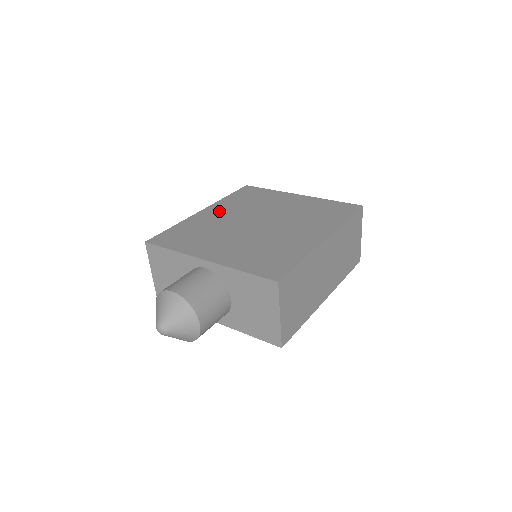
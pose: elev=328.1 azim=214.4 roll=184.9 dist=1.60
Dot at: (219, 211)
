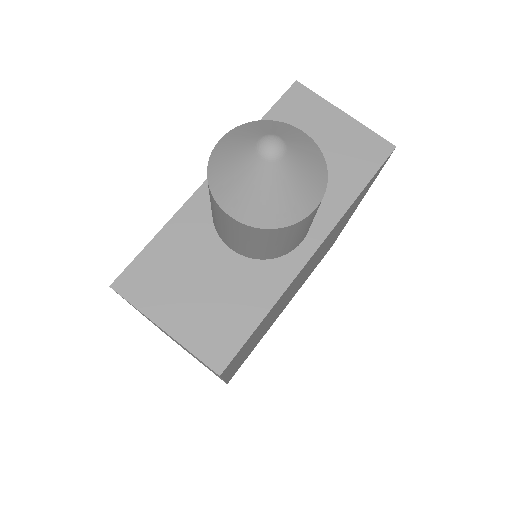
Dot at: occluded
